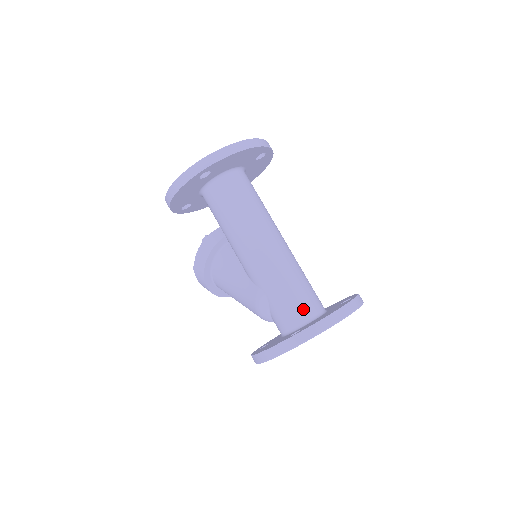
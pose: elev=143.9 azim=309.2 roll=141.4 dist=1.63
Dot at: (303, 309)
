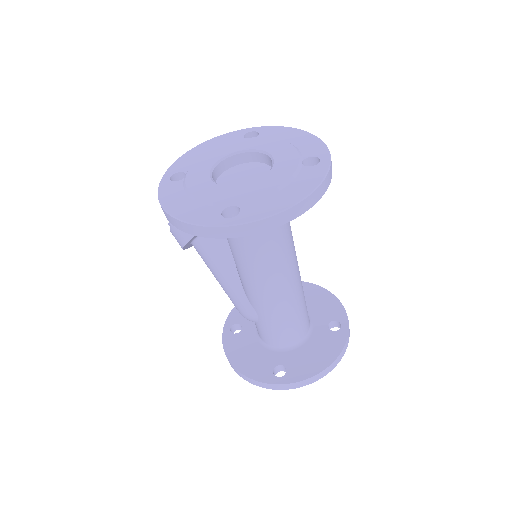
Dot at: (292, 337)
